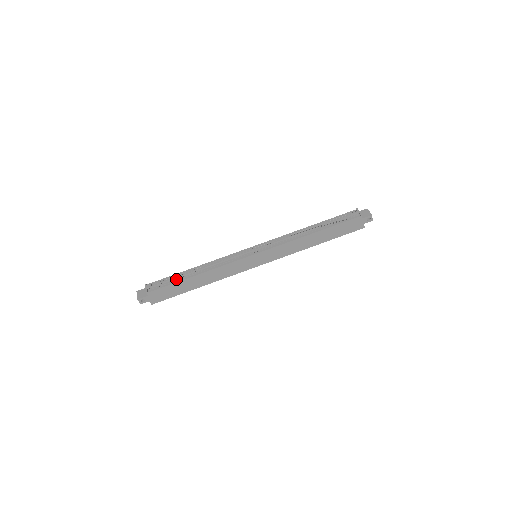
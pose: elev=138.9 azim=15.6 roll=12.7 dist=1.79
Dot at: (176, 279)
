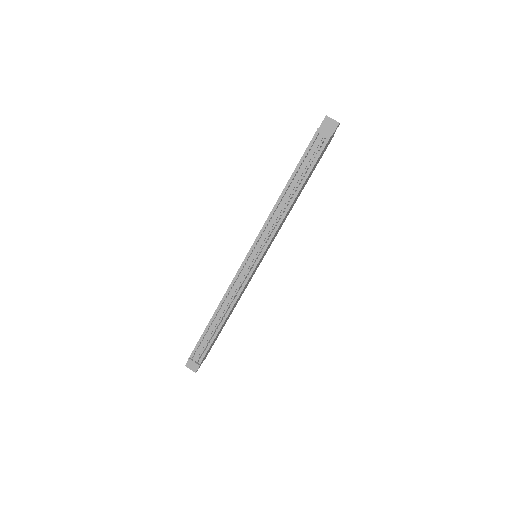
Dot at: (210, 336)
